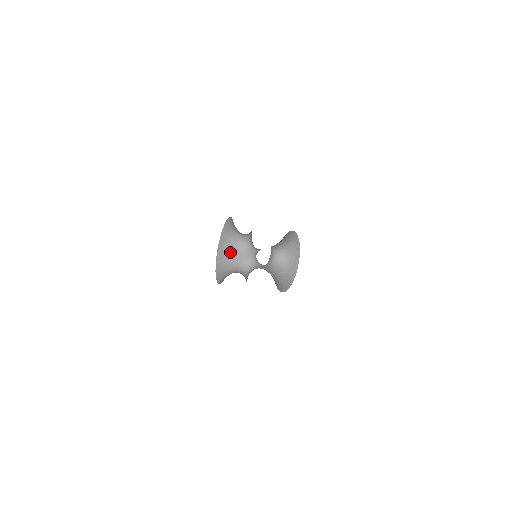
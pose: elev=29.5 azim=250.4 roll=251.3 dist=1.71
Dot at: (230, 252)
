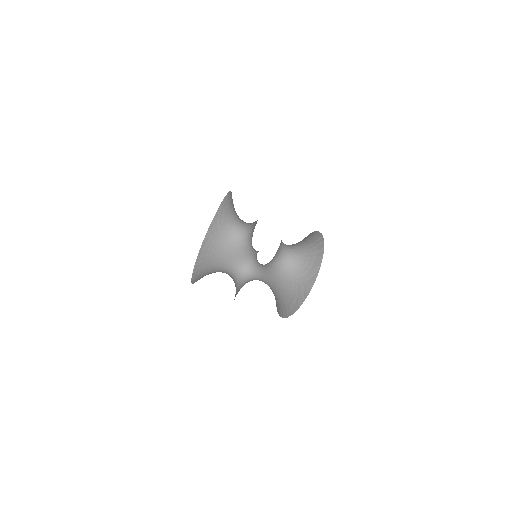
Dot at: (218, 249)
